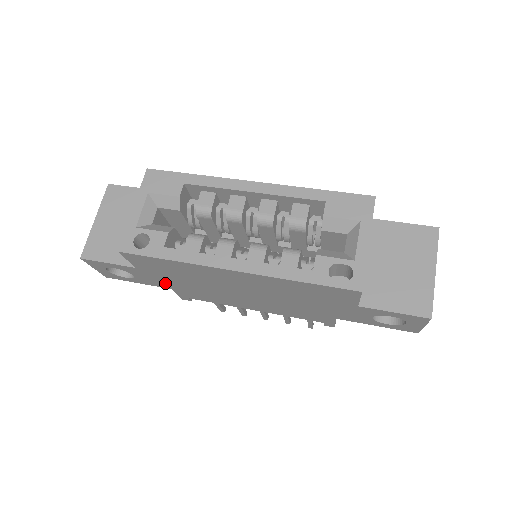
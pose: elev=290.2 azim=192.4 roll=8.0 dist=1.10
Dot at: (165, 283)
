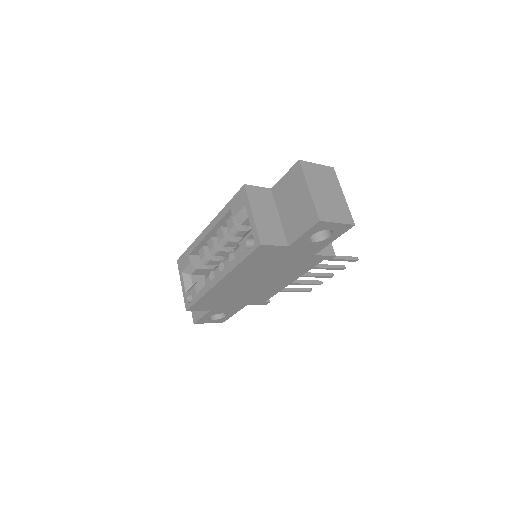
Dot at: (236, 306)
